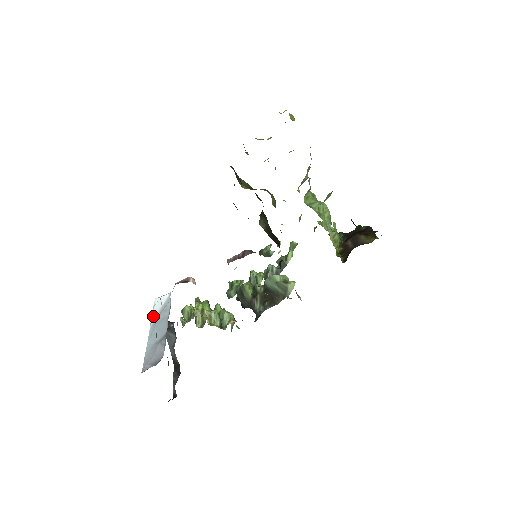
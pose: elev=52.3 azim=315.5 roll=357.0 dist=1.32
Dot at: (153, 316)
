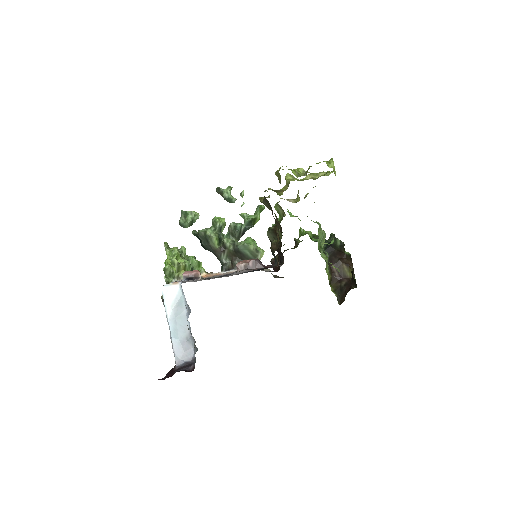
Dot at: (168, 308)
